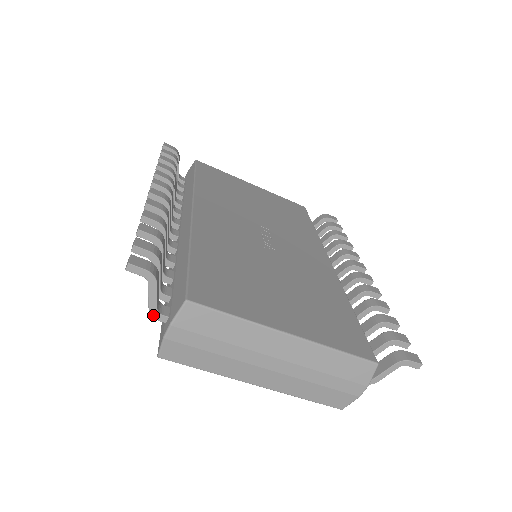
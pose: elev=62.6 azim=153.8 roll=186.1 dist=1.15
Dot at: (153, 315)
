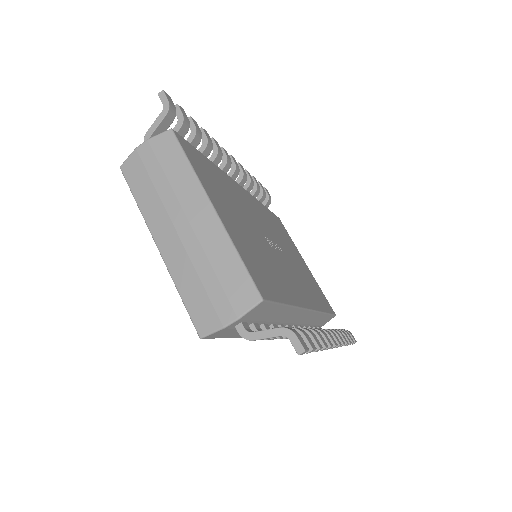
Dot at: (145, 139)
